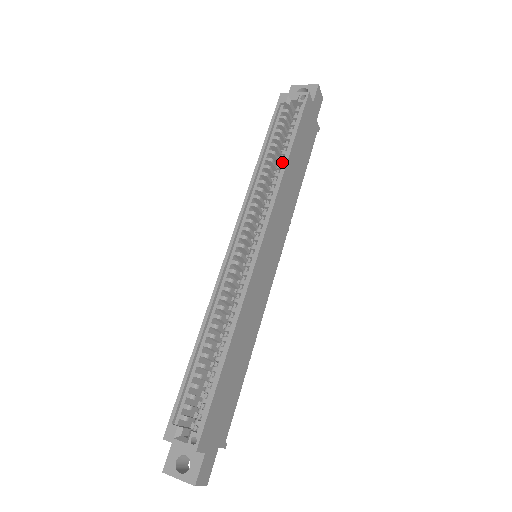
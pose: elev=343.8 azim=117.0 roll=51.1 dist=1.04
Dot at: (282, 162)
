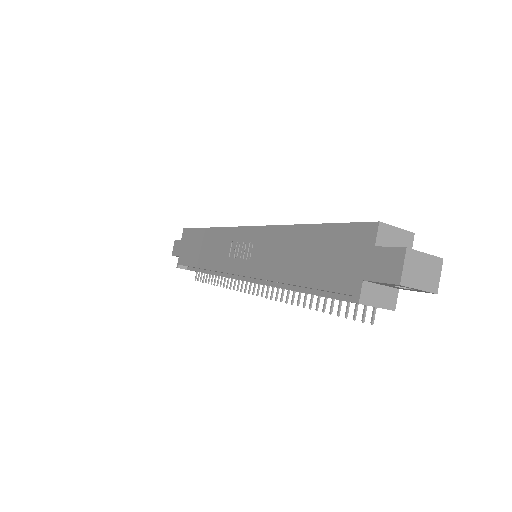
Dot at: occluded
